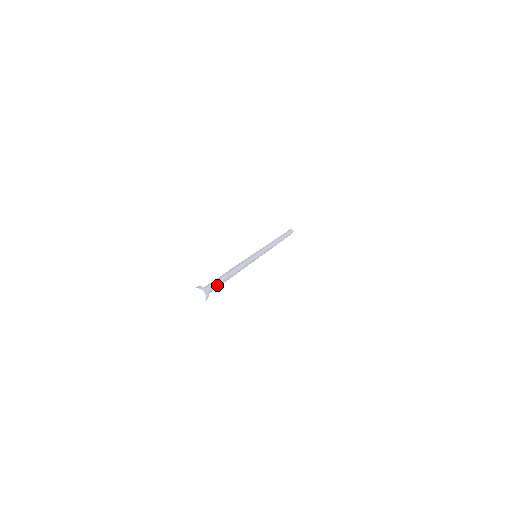
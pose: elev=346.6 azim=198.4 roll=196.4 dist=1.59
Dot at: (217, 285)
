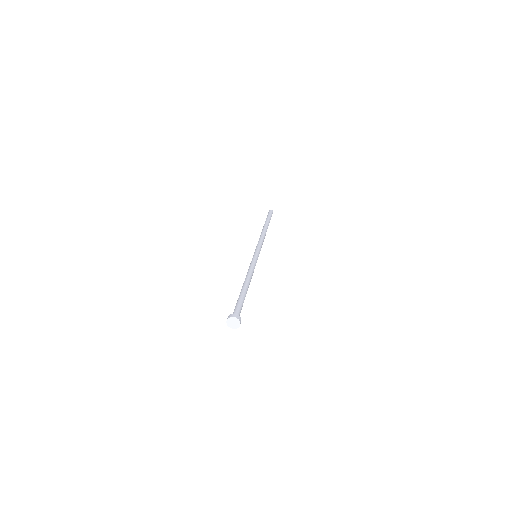
Dot at: occluded
